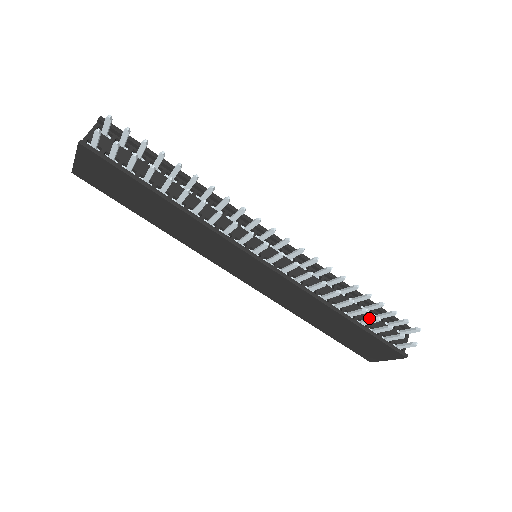
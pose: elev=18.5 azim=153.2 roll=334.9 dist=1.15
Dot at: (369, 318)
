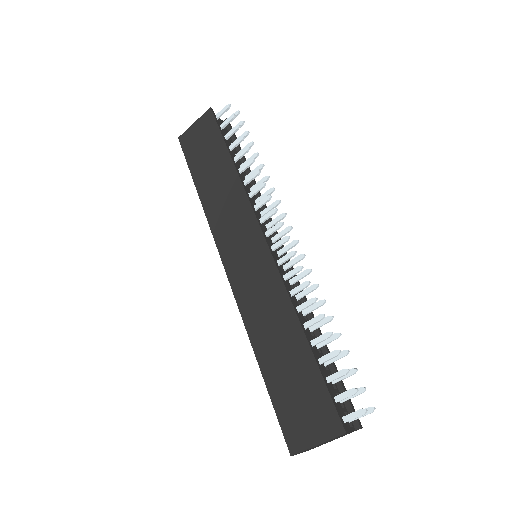
Dot at: (328, 354)
